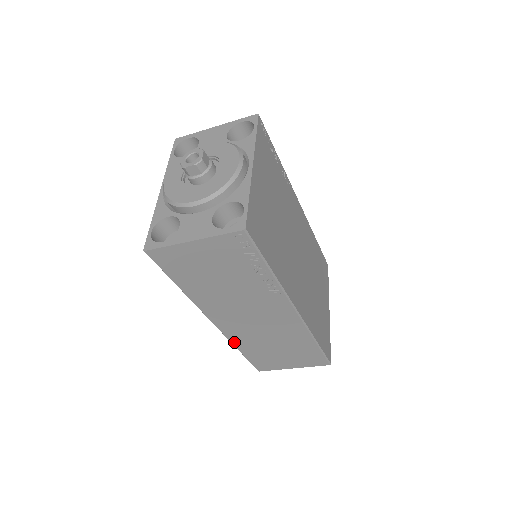
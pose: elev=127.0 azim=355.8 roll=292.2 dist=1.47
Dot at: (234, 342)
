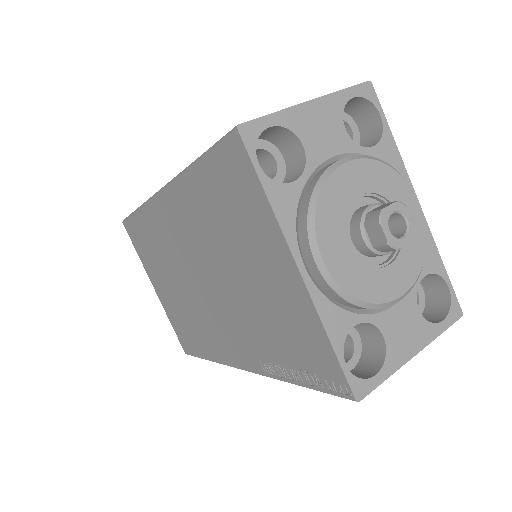
Dot at: occluded
